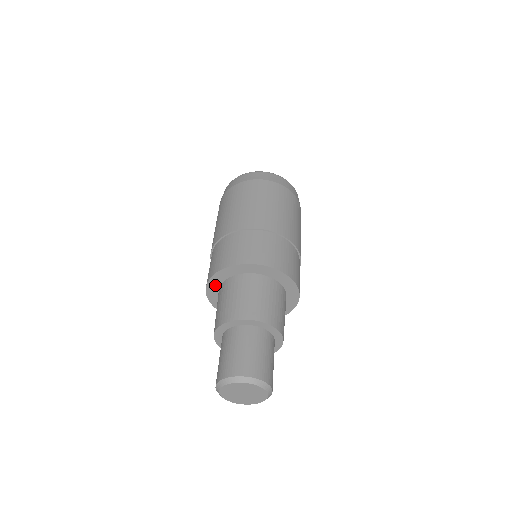
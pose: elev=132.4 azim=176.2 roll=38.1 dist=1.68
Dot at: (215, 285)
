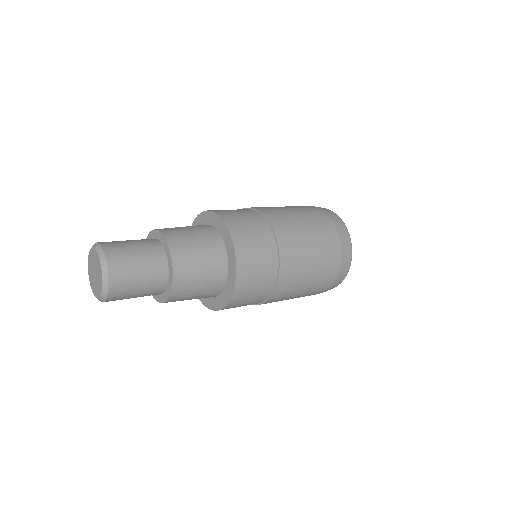
Dot at: occluded
